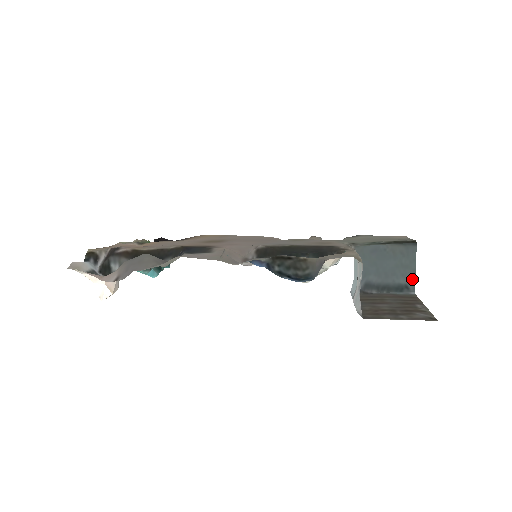
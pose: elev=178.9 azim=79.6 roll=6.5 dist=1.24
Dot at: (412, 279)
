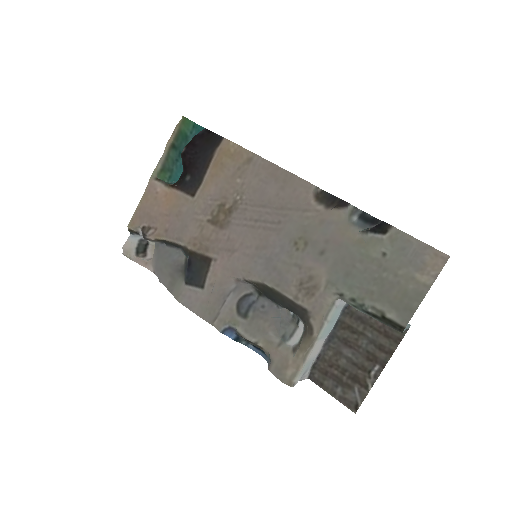
Dot at: occluded
